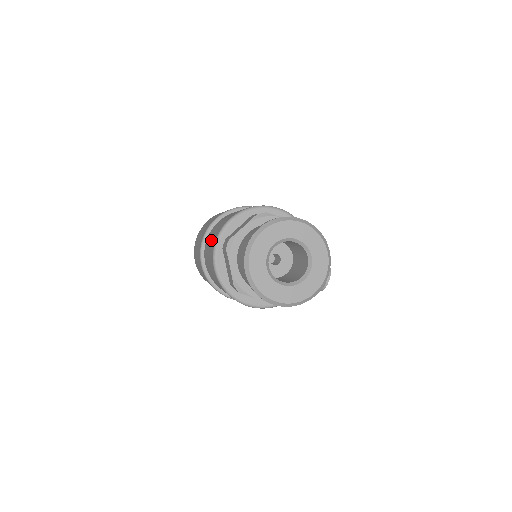
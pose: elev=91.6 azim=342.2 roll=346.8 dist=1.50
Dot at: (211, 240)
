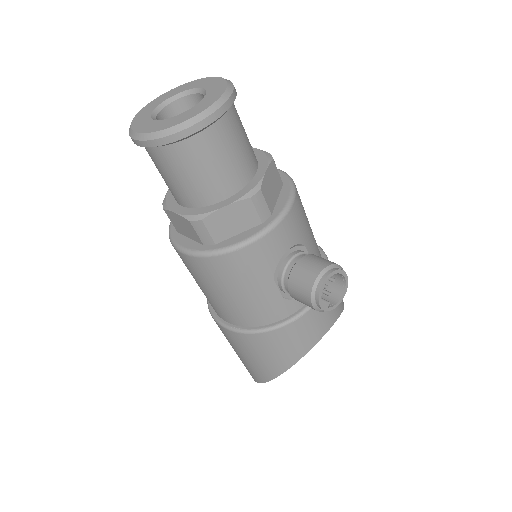
Dot at: occluded
